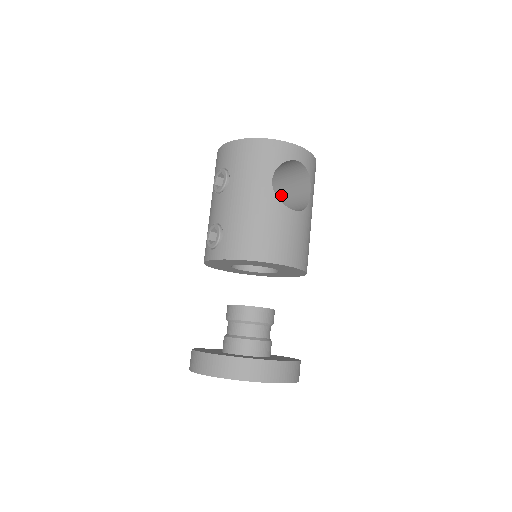
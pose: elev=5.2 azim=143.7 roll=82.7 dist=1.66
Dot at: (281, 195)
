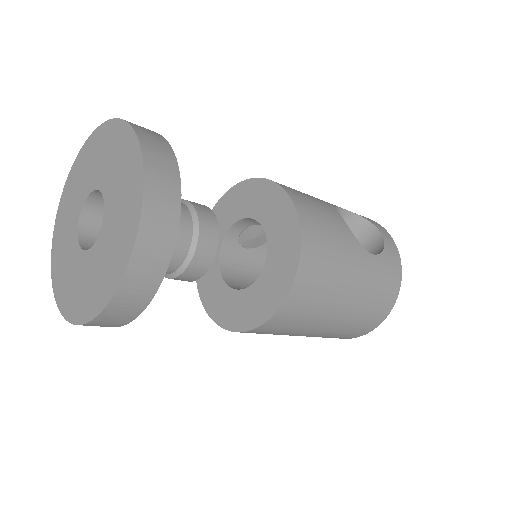
Dot at: occluded
